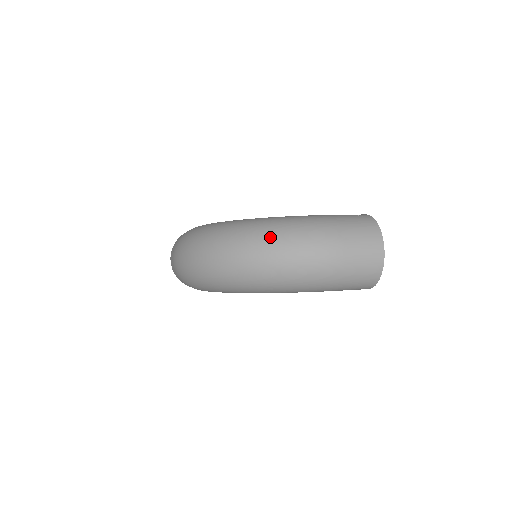
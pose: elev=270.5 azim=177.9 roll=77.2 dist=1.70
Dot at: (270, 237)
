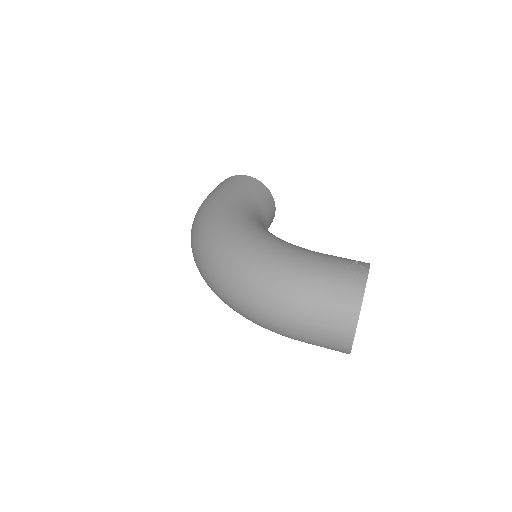
Dot at: (233, 275)
